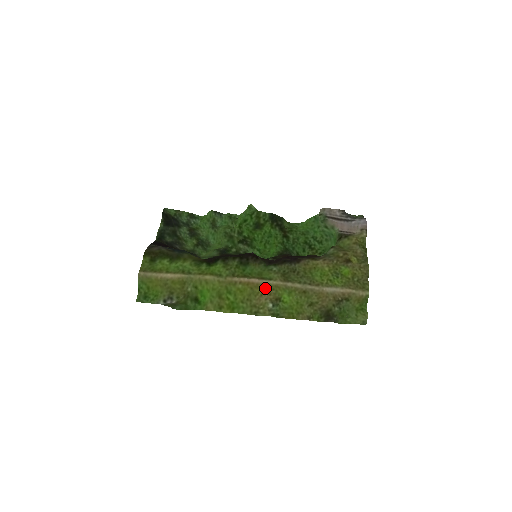
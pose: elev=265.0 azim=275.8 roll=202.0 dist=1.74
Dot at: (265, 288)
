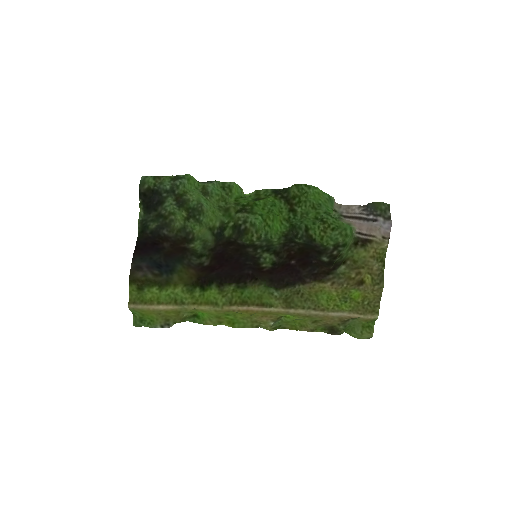
Dot at: (265, 314)
